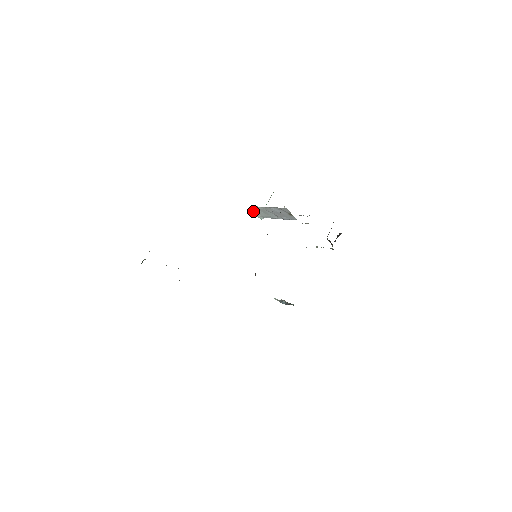
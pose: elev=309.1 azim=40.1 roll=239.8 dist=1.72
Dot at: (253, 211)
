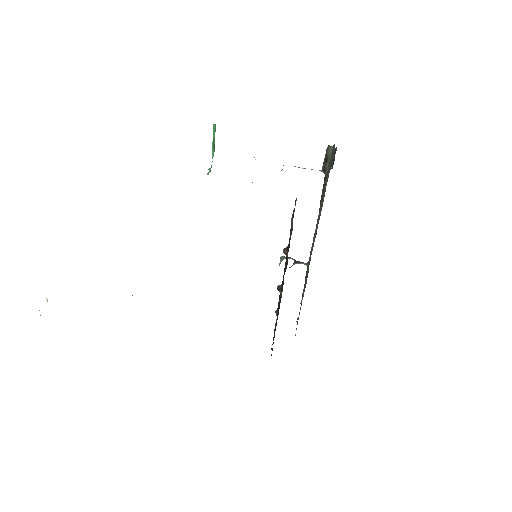
Dot at: occluded
